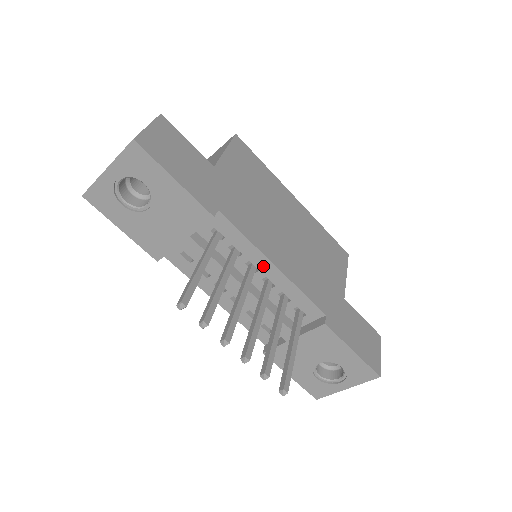
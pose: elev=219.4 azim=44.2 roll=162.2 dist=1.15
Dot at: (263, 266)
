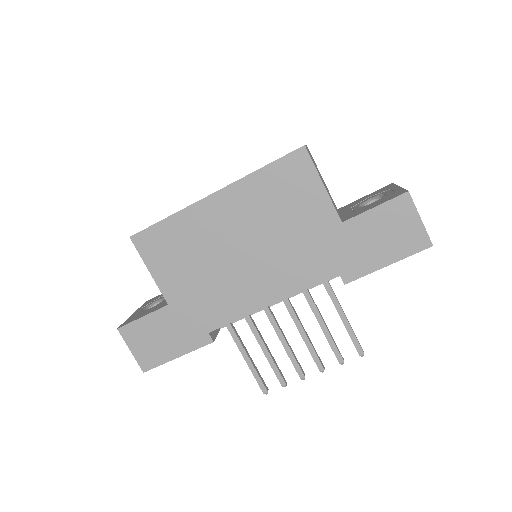
Dot at: occluded
